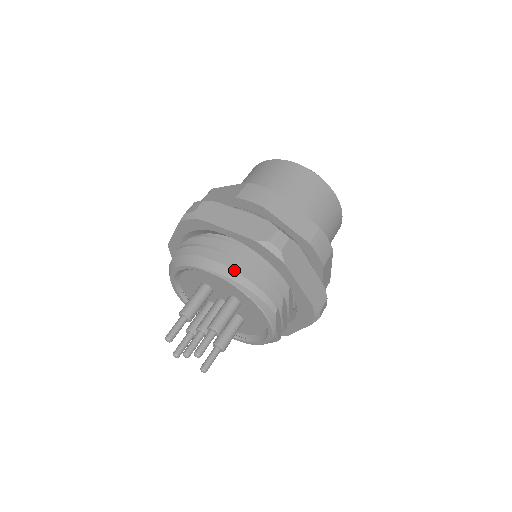
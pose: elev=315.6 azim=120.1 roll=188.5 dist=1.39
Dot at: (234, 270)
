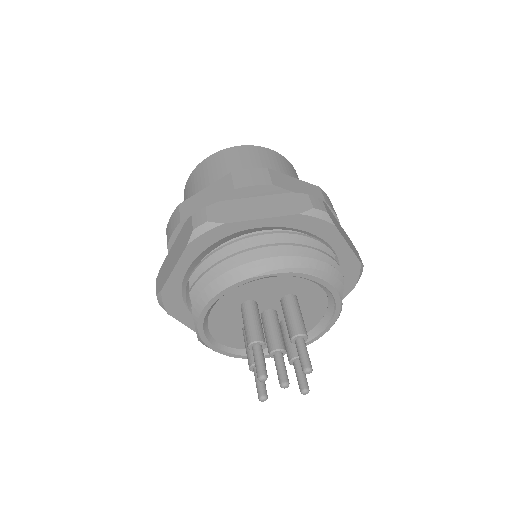
Dot at: occluded
